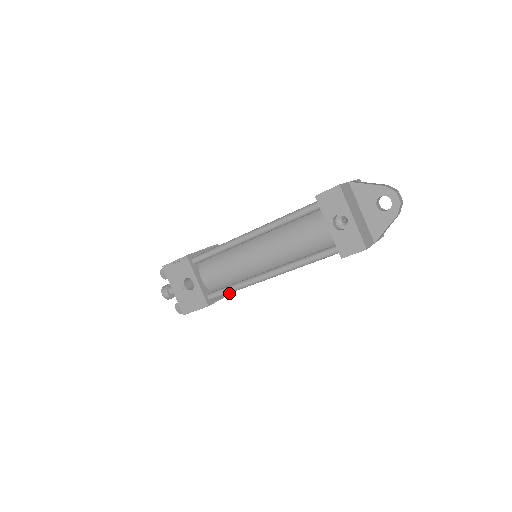
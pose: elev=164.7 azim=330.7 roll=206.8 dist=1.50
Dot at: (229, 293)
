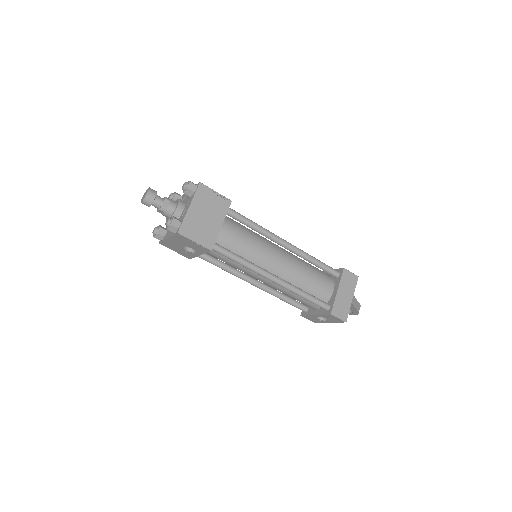
Dot at: occluded
